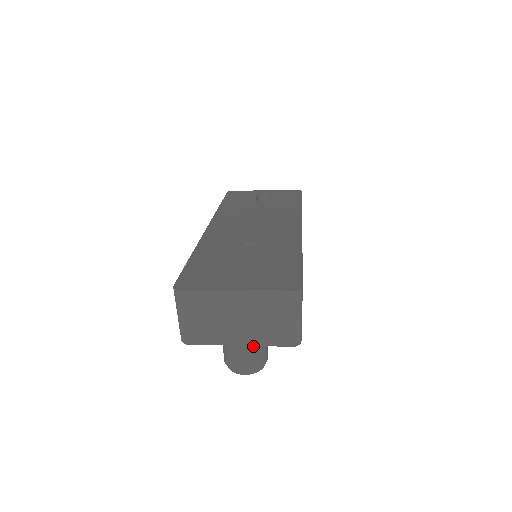
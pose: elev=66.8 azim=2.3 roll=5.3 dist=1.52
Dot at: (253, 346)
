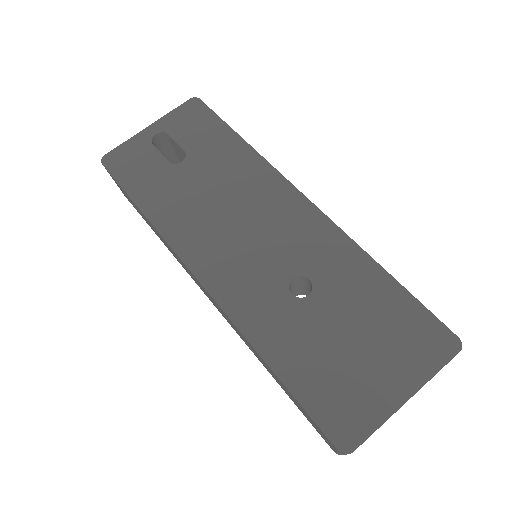
Dot at: occluded
